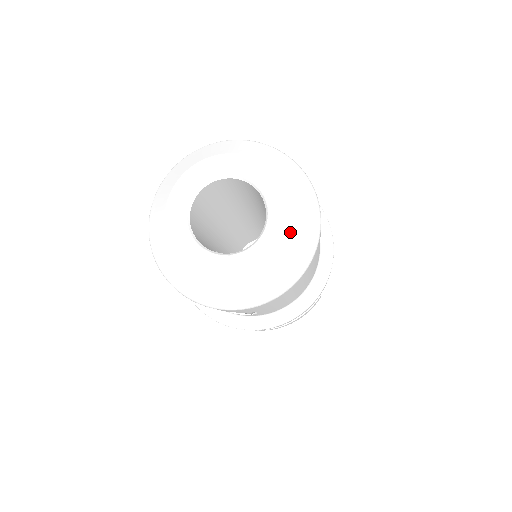
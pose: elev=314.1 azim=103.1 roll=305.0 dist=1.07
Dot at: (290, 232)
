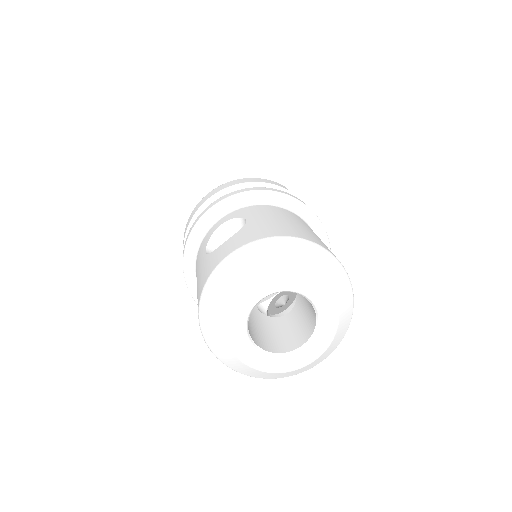
Dot at: (333, 293)
